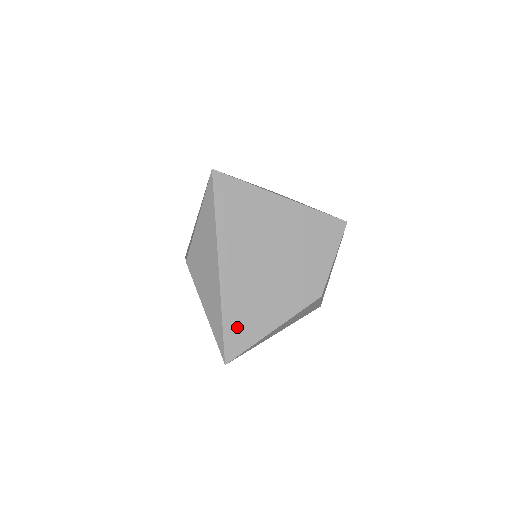
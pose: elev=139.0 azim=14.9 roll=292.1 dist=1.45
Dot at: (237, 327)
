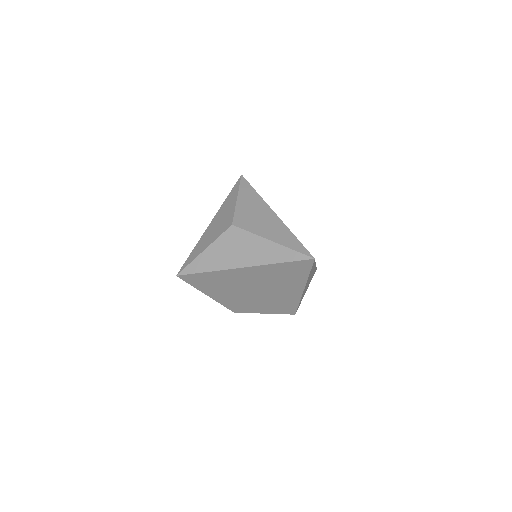
Dot at: occluded
